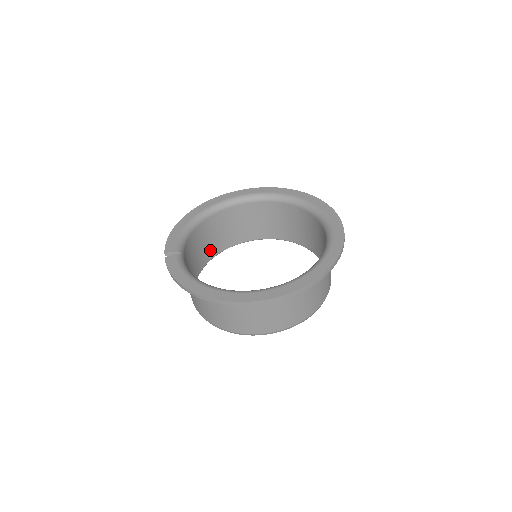
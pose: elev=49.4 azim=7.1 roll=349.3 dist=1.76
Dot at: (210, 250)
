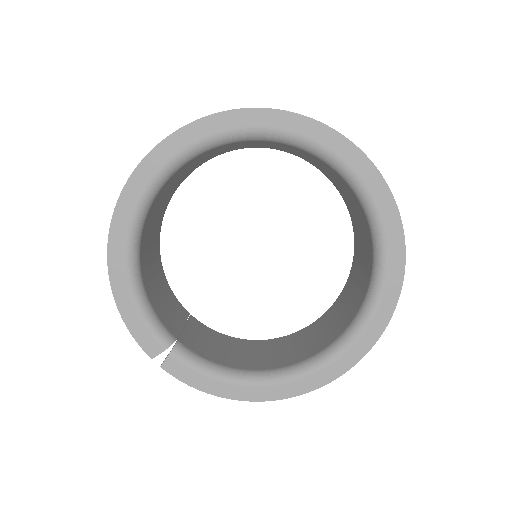
Dot at: (155, 244)
